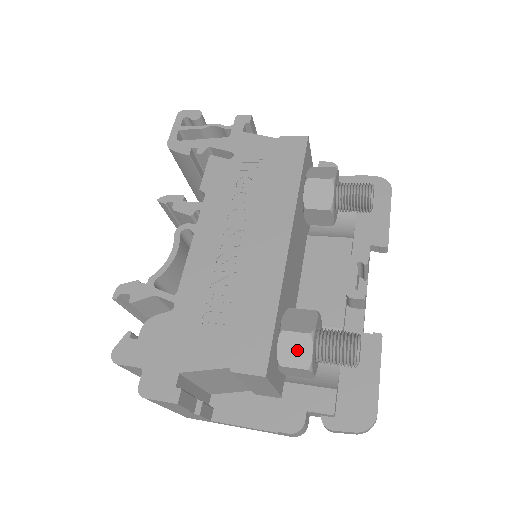
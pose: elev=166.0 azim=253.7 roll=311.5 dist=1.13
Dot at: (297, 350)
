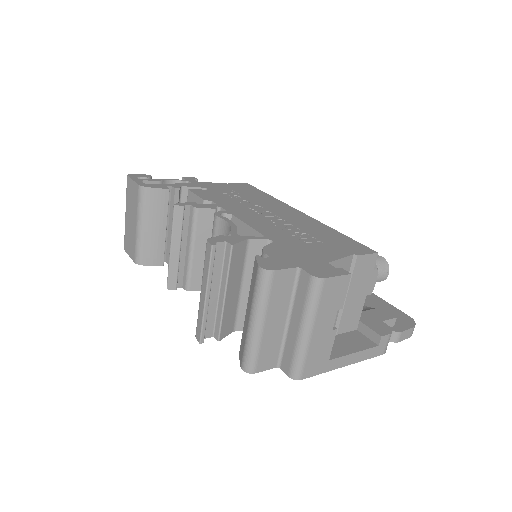
Dot at: occluded
